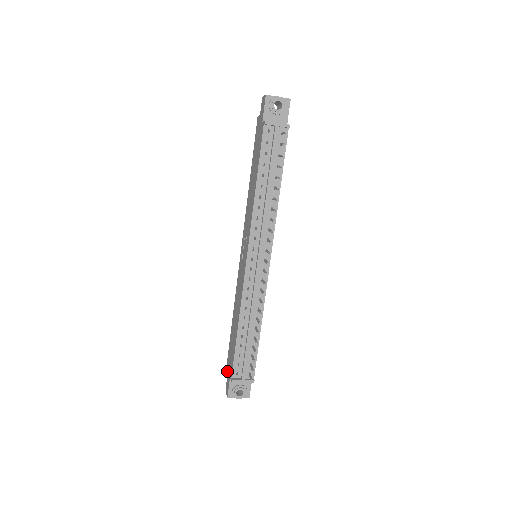
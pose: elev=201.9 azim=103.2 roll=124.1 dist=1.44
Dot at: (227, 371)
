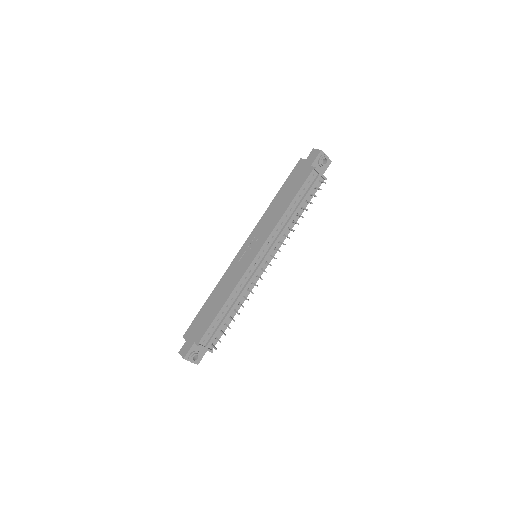
Dot at: (187, 337)
